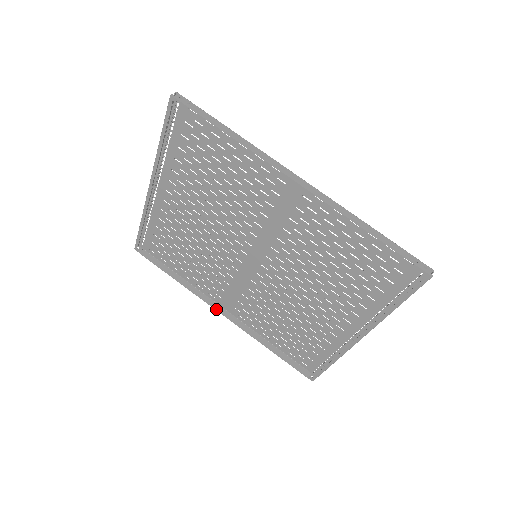
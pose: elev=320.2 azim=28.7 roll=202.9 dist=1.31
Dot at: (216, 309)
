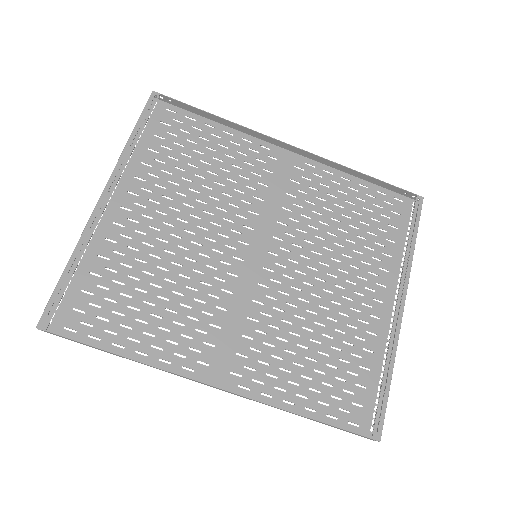
Dot at: (204, 383)
